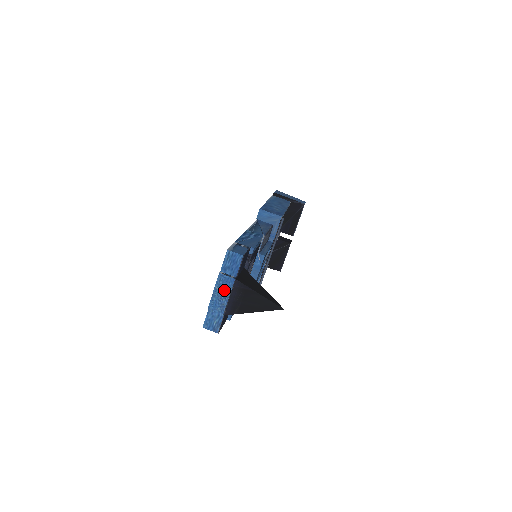
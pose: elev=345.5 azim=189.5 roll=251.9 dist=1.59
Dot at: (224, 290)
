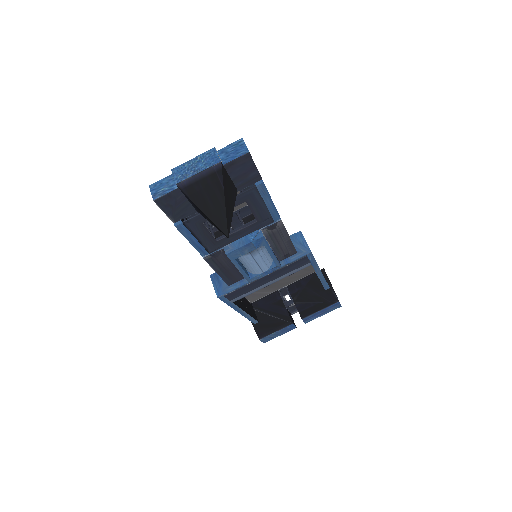
Dot at: (202, 164)
